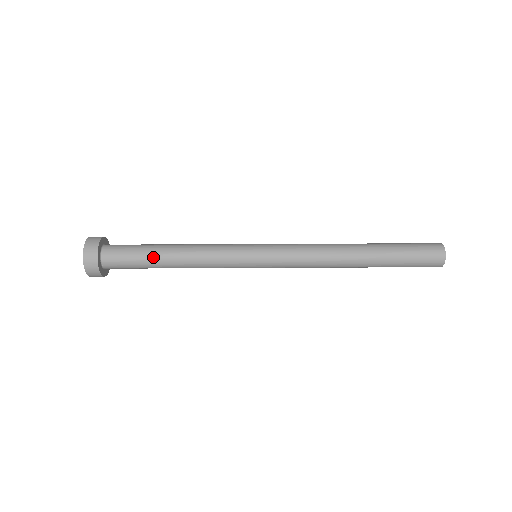
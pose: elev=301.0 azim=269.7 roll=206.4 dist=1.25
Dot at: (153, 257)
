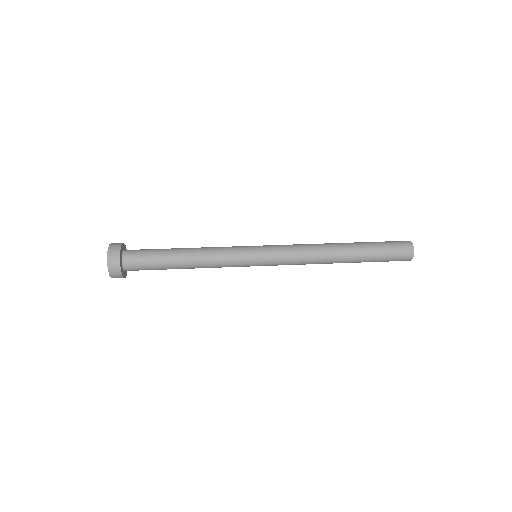
Dot at: (168, 260)
